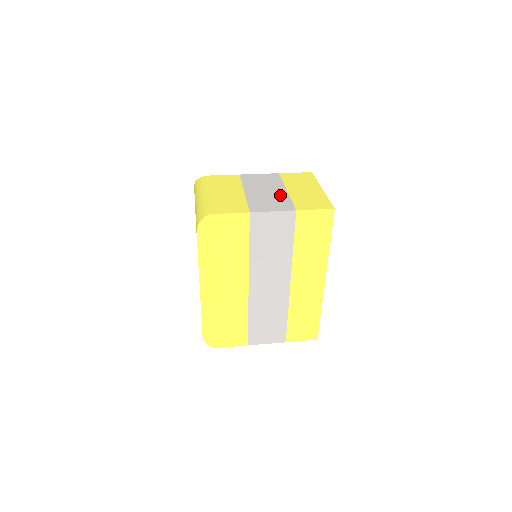
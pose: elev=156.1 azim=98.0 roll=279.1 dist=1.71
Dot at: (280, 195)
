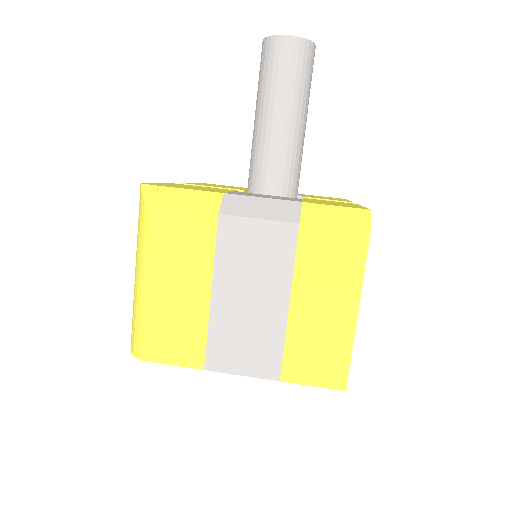
Dot at: (270, 323)
